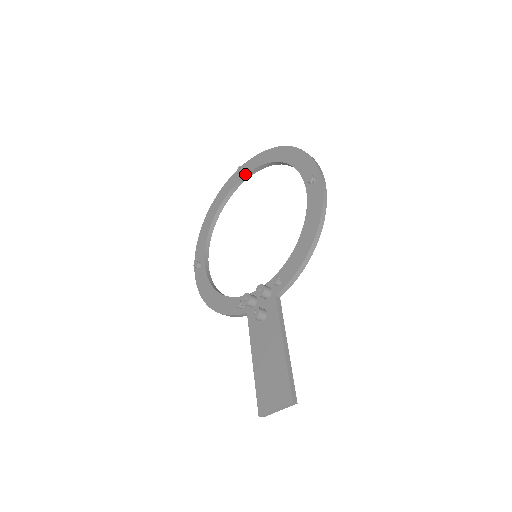
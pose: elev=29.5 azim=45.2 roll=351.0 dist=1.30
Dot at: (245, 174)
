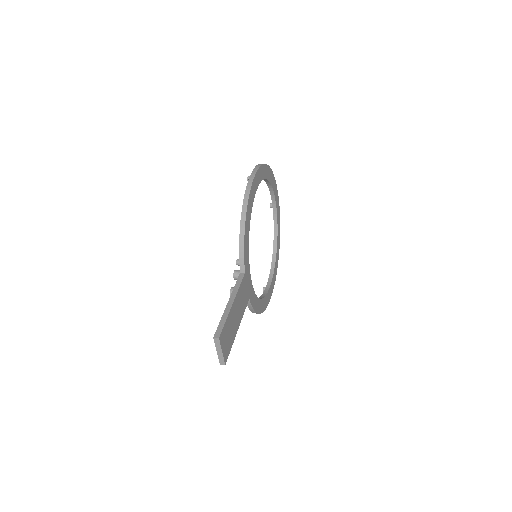
Dot at: (272, 207)
